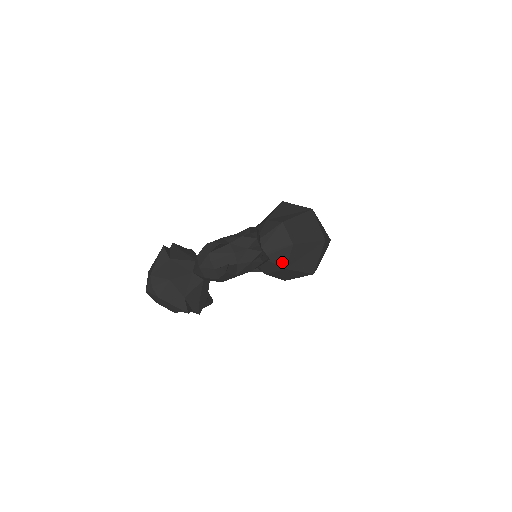
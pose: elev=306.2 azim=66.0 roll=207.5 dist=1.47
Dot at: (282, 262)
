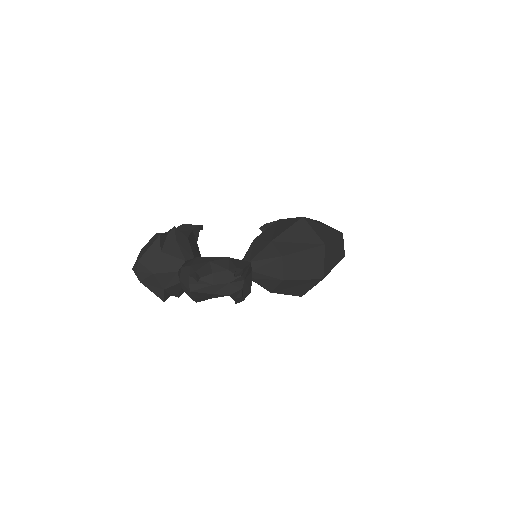
Dot at: (269, 287)
